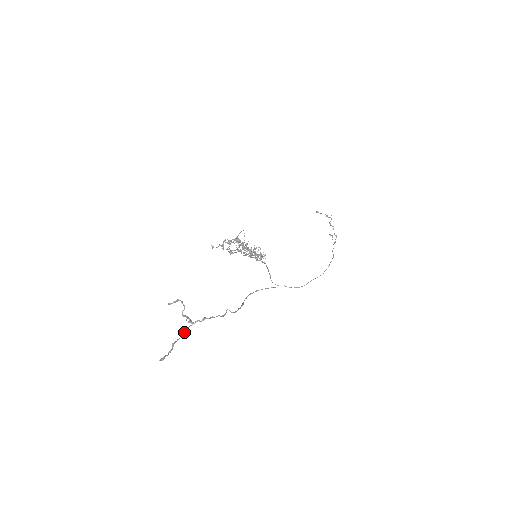
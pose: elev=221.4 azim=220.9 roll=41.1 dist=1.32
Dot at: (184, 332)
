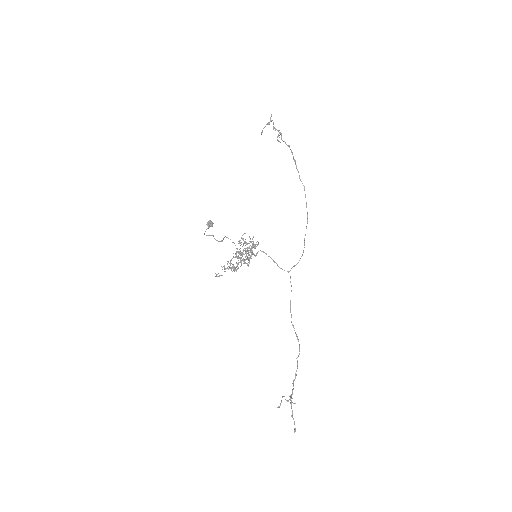
Dot at: occluded
